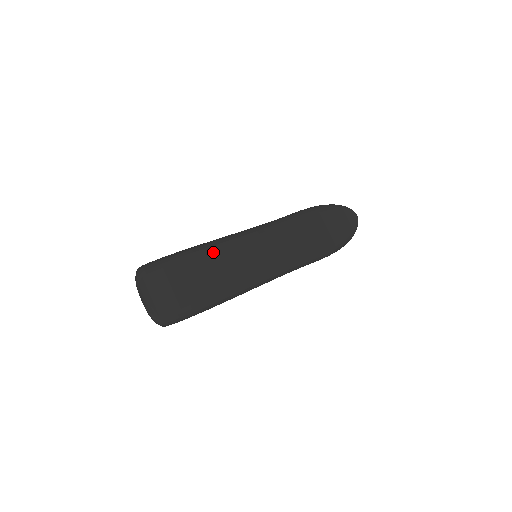
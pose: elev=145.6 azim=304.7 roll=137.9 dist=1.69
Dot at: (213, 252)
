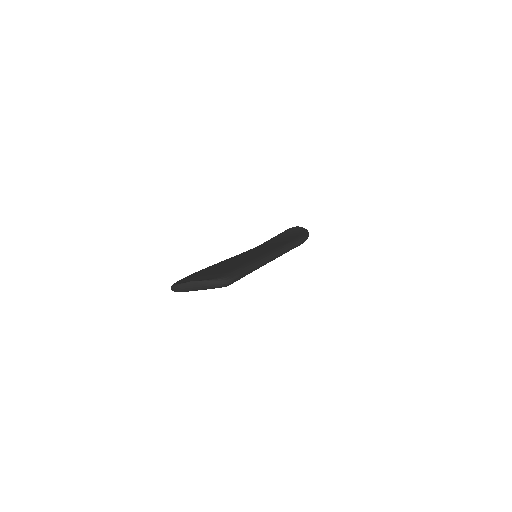
Dot at: (220, 263)
